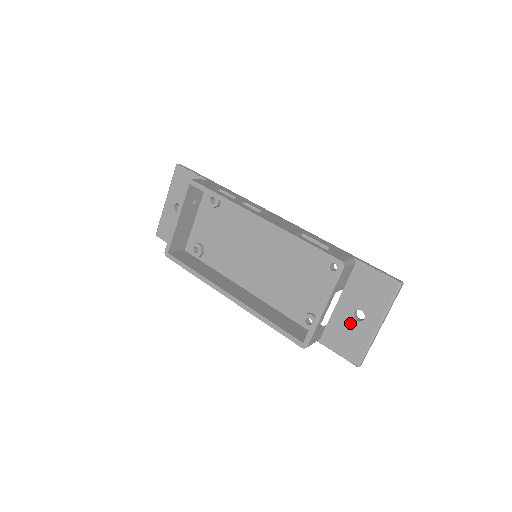
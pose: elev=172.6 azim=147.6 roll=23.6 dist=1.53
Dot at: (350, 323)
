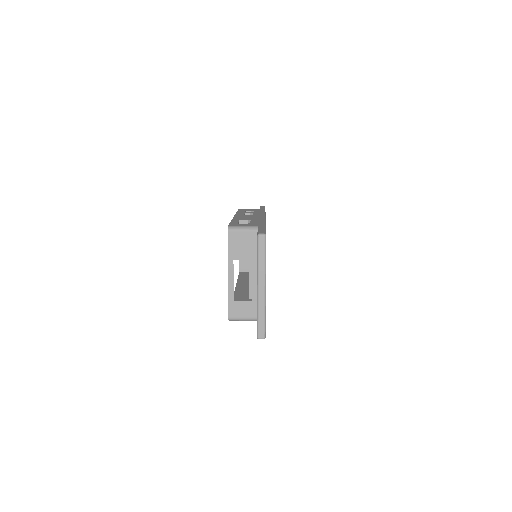
Dot at: occluded
